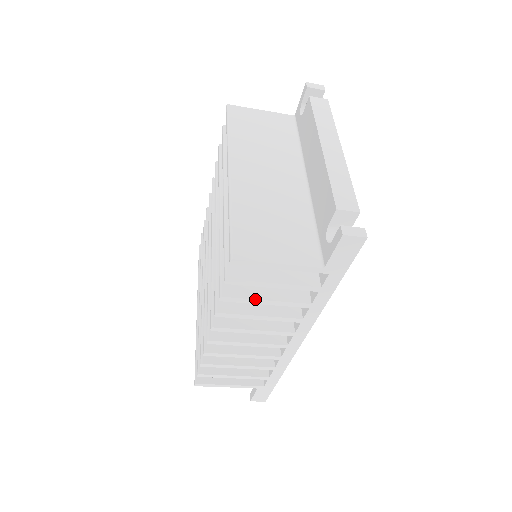
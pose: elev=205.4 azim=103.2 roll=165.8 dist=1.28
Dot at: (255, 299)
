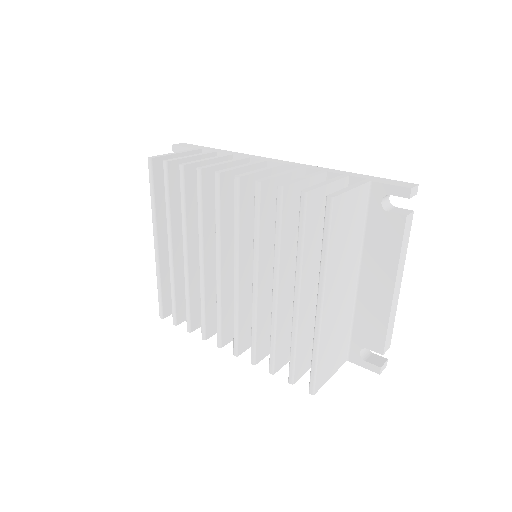
Dot at: occluded
